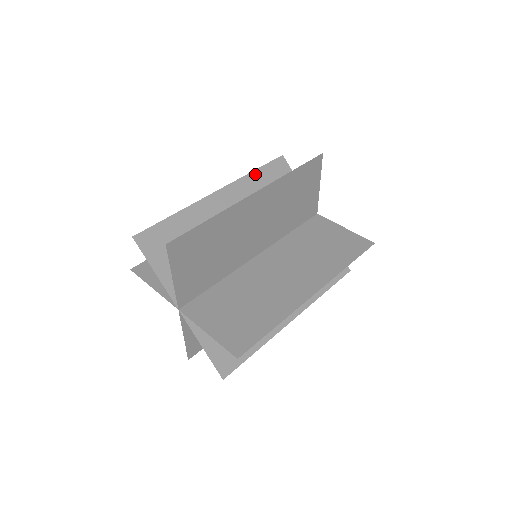
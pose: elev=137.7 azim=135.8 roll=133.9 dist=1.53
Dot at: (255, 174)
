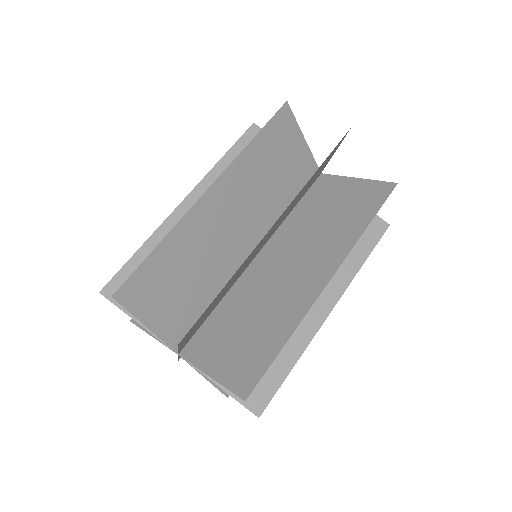
Dot at: (225, 160)
